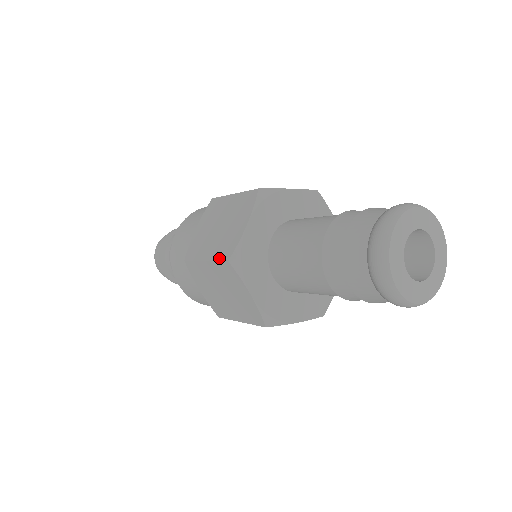
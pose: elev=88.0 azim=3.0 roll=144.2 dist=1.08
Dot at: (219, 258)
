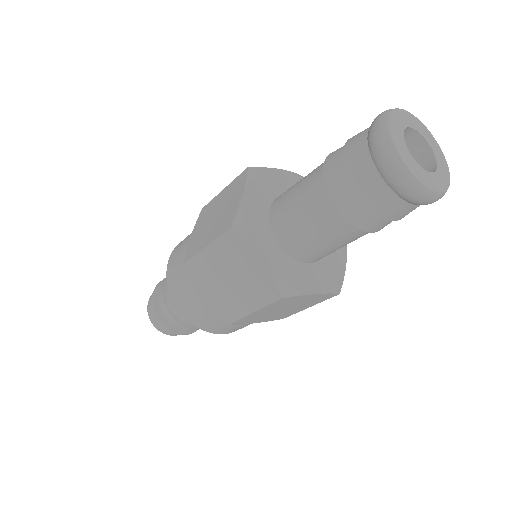
Dot at: (269, 302)
